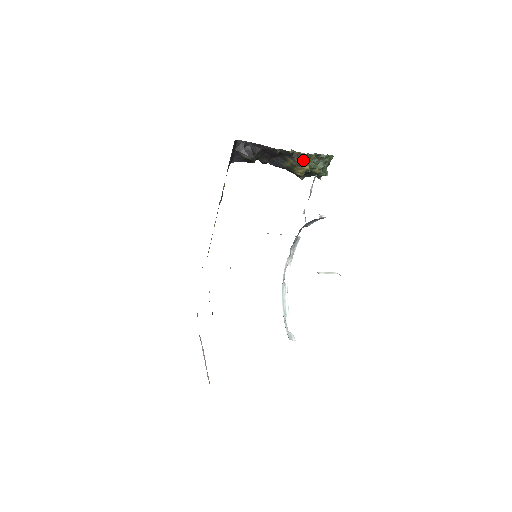
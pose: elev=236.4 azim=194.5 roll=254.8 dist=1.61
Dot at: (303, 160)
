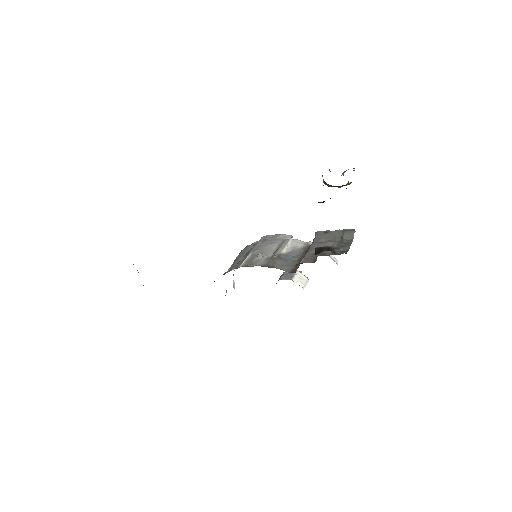
Dot at: occluded
